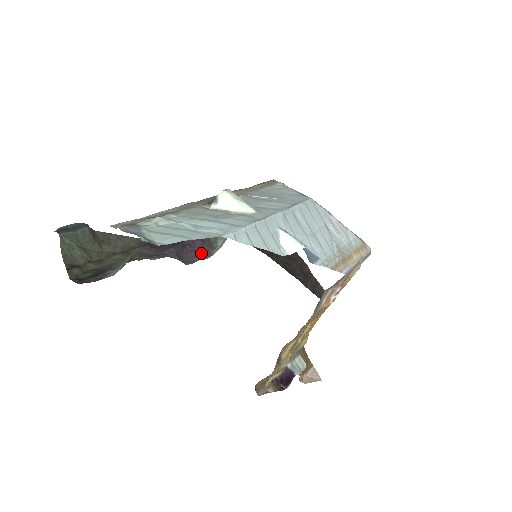
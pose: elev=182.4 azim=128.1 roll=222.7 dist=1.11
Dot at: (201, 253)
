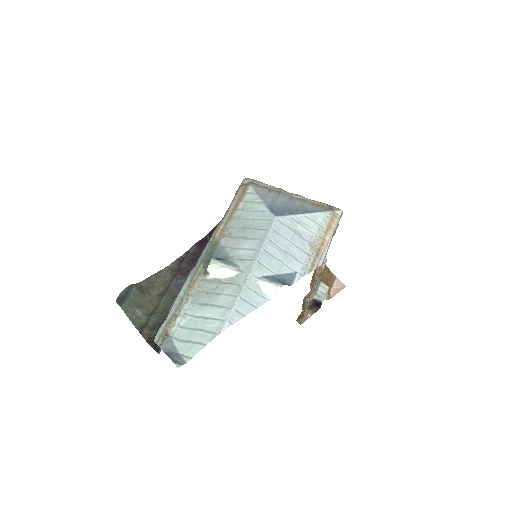
Dot at: occluded
